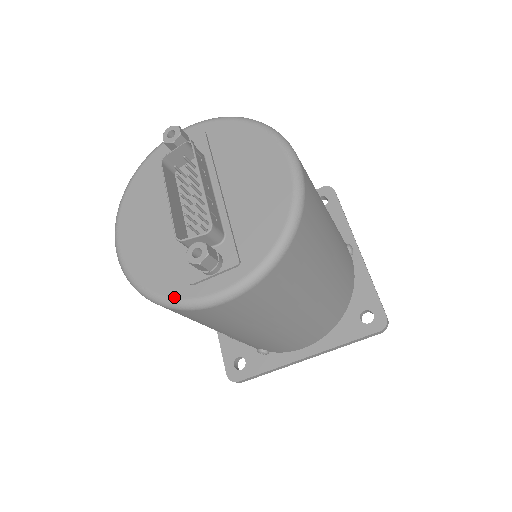
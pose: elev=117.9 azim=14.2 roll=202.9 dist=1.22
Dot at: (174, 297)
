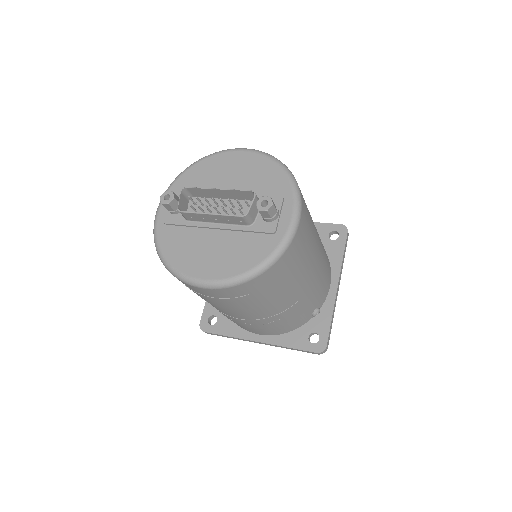
Dot at: (275, 248)
